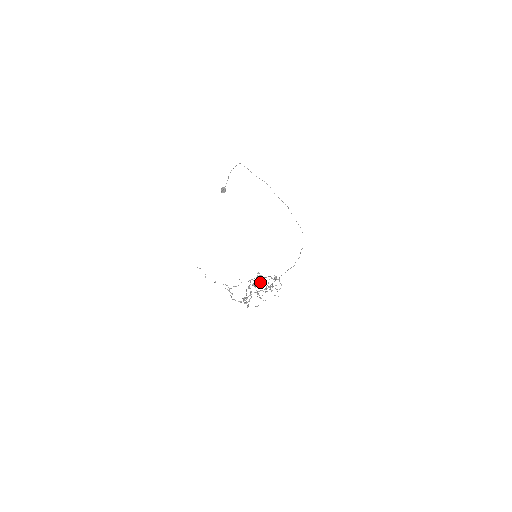
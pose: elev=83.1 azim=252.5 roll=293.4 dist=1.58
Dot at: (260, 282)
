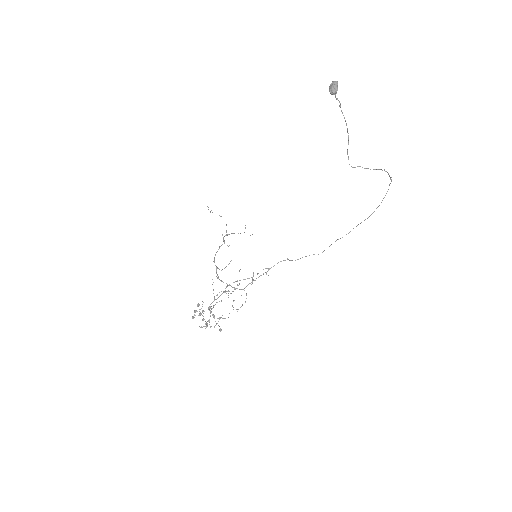
Dot at: (213, 315)
